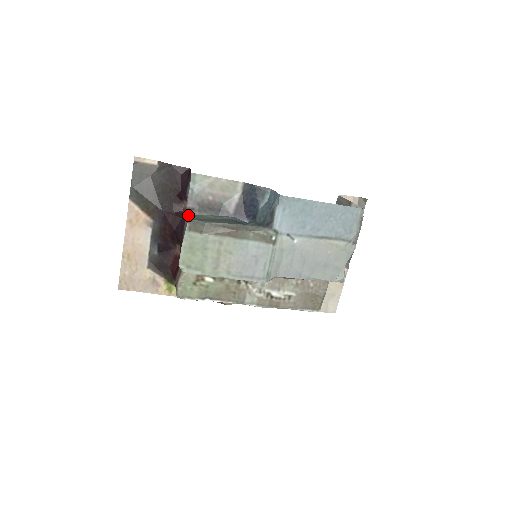
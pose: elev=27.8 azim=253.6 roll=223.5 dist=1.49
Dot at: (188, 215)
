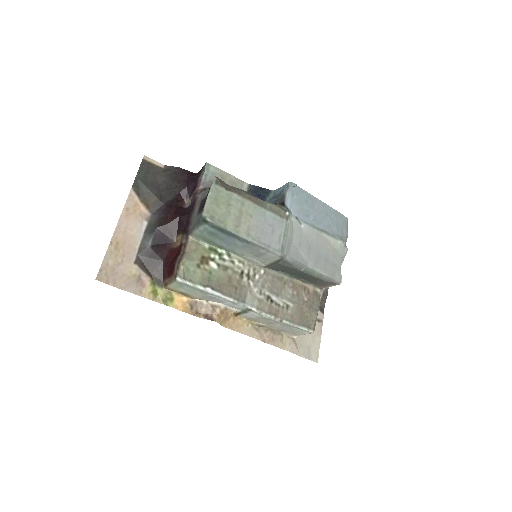
Dot at: (203, 191)
